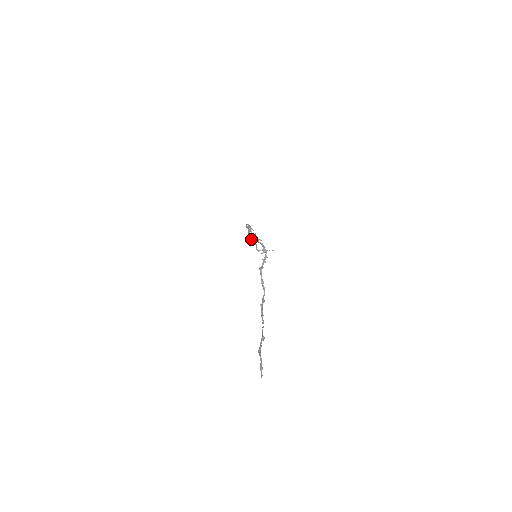
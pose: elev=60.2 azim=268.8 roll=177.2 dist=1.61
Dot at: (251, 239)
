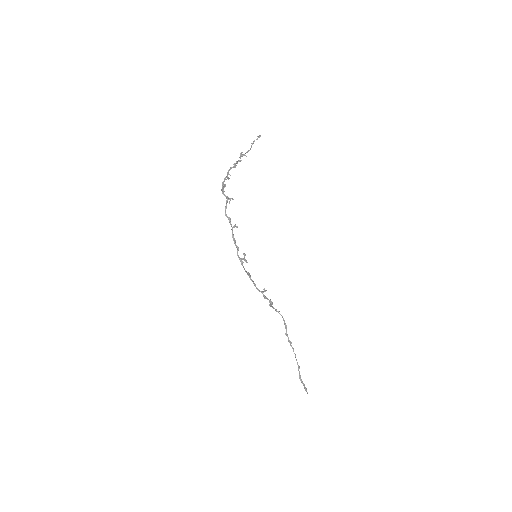
Dot at: (244, 260)
